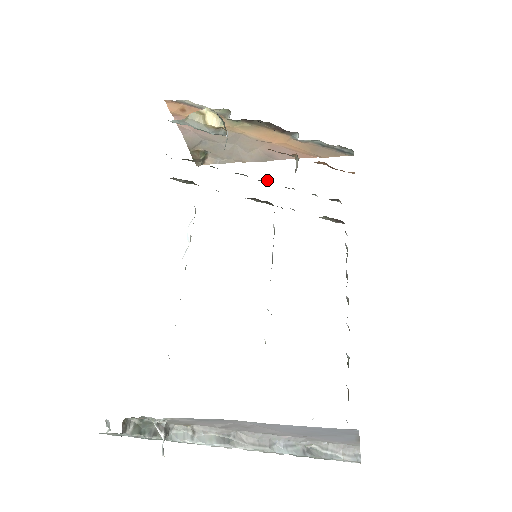
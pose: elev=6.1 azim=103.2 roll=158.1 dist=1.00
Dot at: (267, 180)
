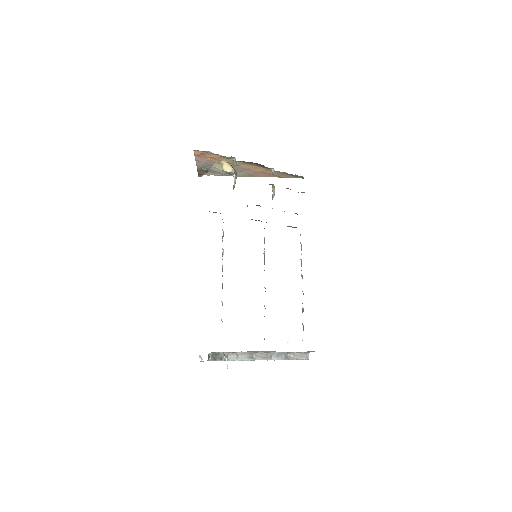
Dot at: (258, 205)
